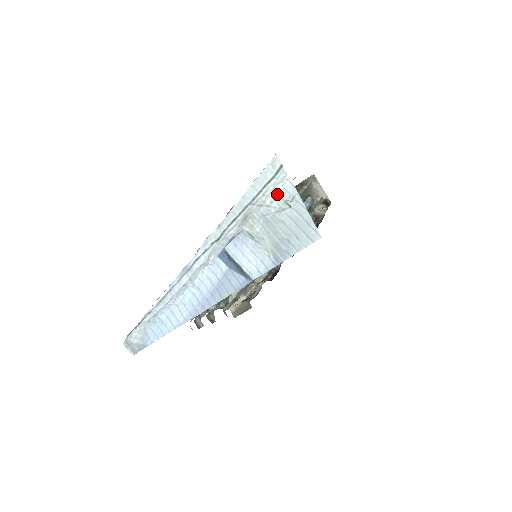
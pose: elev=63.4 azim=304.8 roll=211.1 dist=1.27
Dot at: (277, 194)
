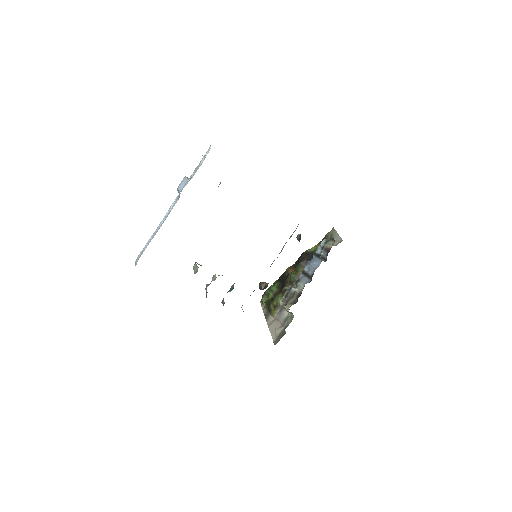
Dot at: occluded
